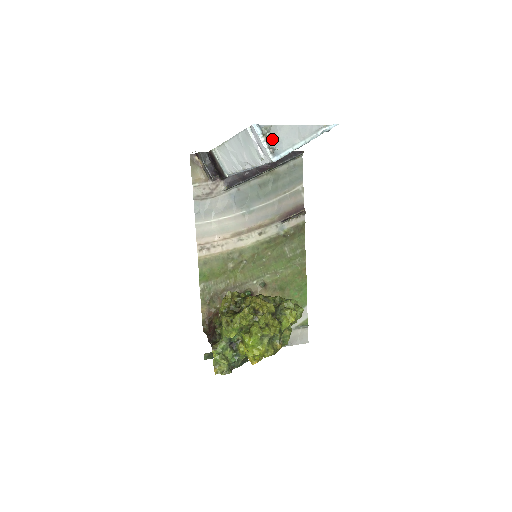
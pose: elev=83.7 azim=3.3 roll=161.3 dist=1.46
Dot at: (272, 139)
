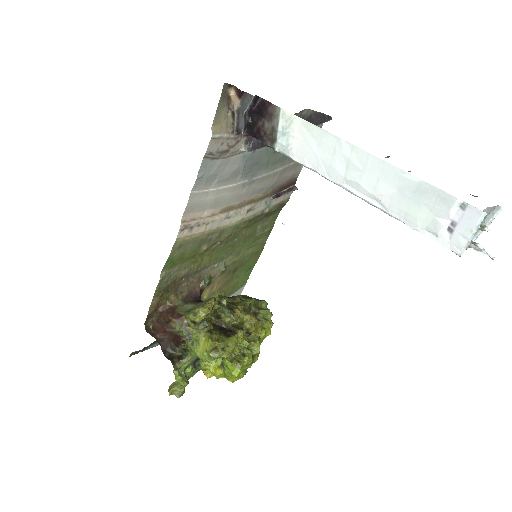
Dot at: occluded
